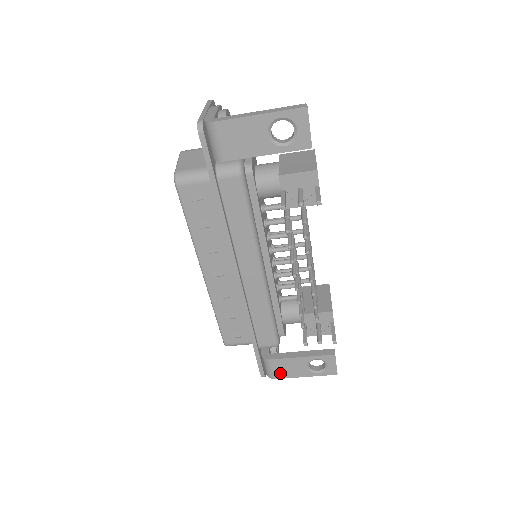
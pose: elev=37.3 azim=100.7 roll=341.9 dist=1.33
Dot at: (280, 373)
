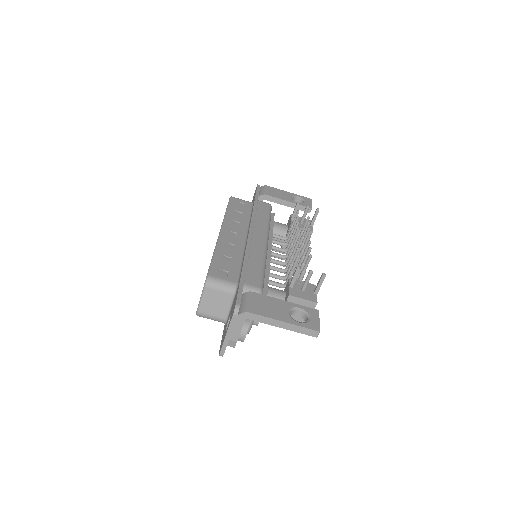
Dot at: (258, 309)
